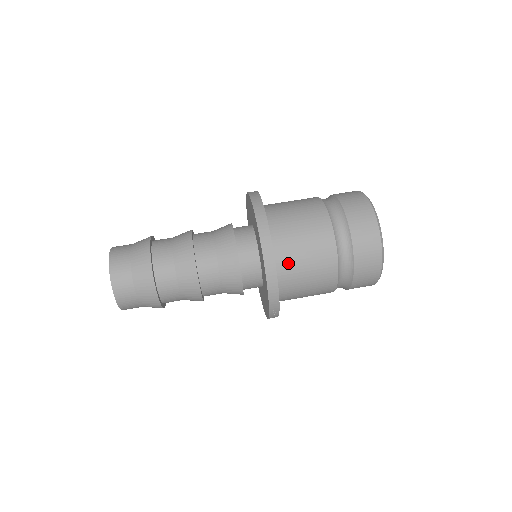
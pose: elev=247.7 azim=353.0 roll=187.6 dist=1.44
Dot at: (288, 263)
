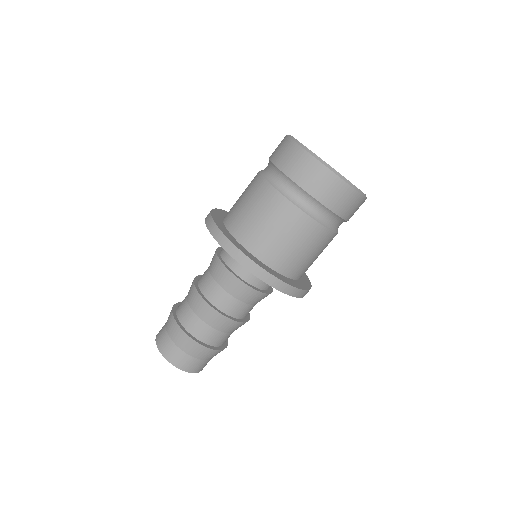
Dot at: (299, 268)
